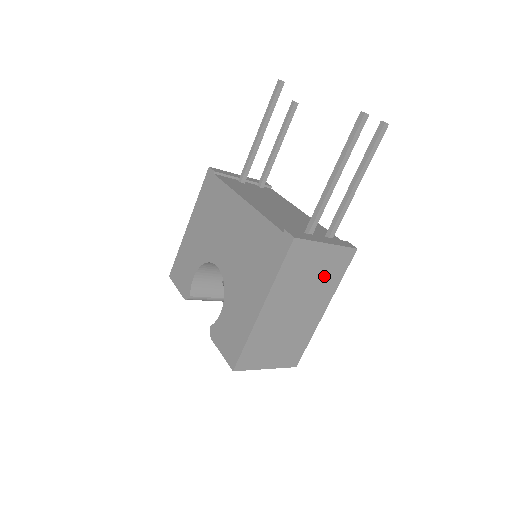
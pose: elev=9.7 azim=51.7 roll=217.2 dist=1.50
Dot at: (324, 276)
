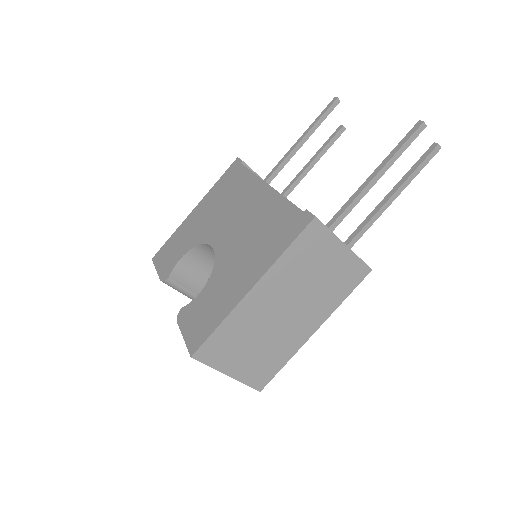
Dot at: (329, 285)
